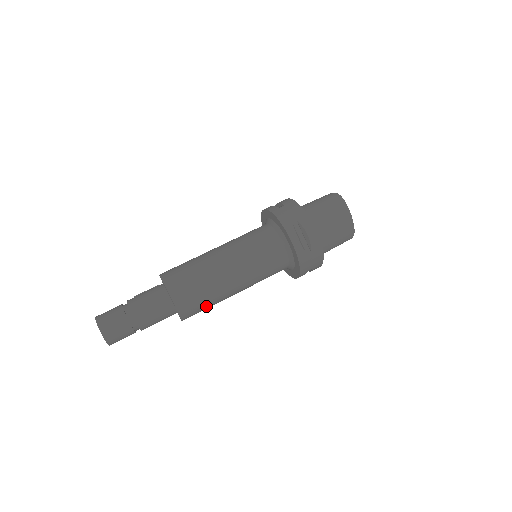
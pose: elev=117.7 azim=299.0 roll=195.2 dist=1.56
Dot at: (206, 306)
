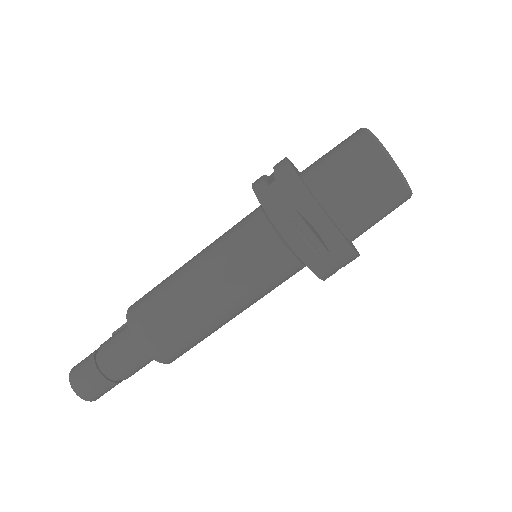
Dot at: (197, 343)
